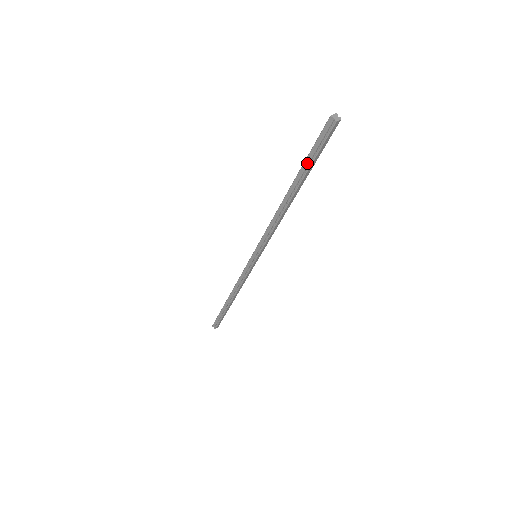
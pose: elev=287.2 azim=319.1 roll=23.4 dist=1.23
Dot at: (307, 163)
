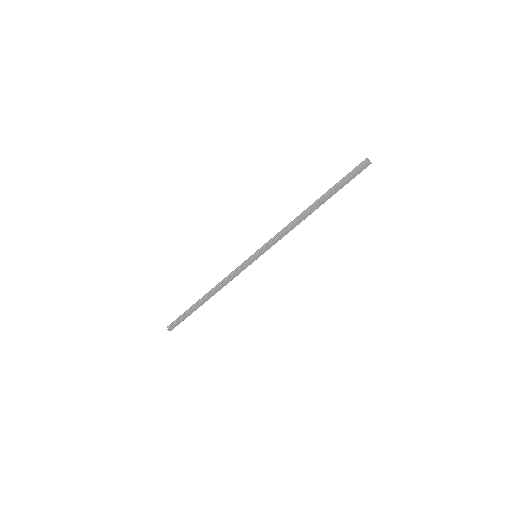
Dot at: (337, 185)
